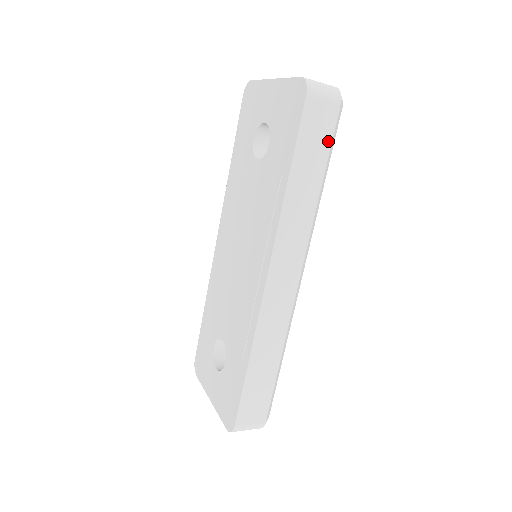
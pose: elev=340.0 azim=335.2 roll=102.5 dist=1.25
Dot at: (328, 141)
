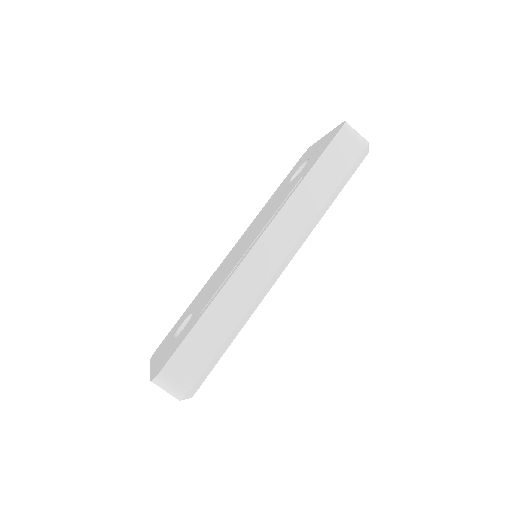
Dot at: (347, 168)
